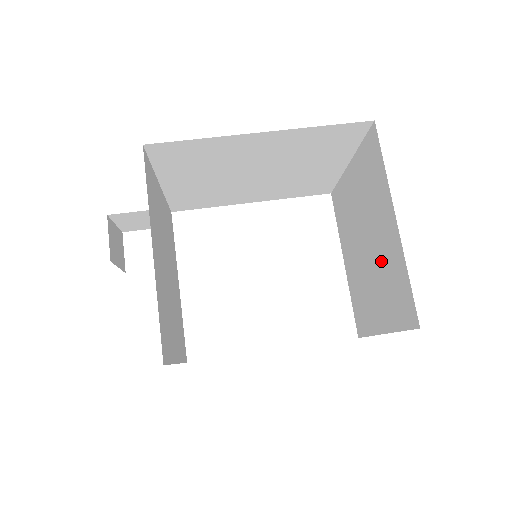
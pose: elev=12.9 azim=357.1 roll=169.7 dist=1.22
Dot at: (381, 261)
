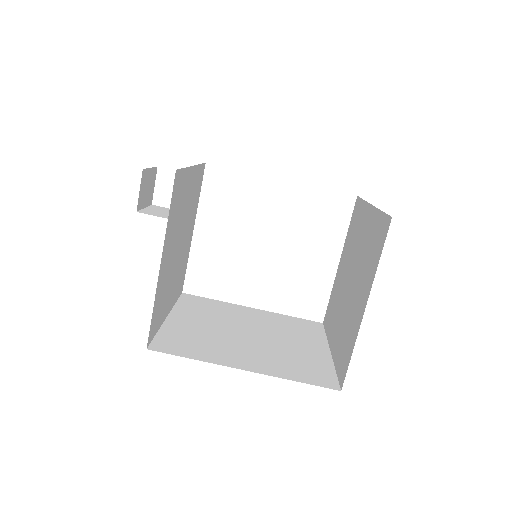
Dot at: (349, 312)
